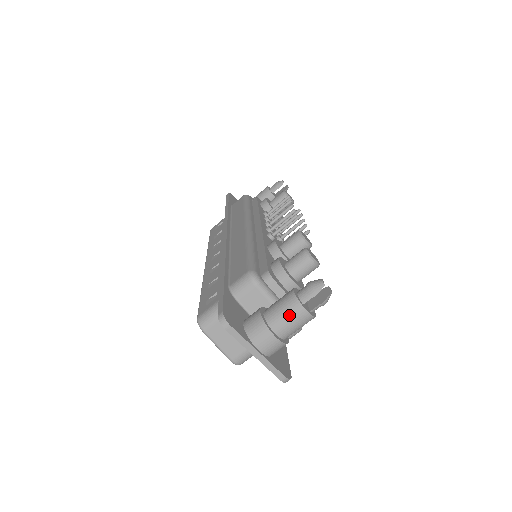
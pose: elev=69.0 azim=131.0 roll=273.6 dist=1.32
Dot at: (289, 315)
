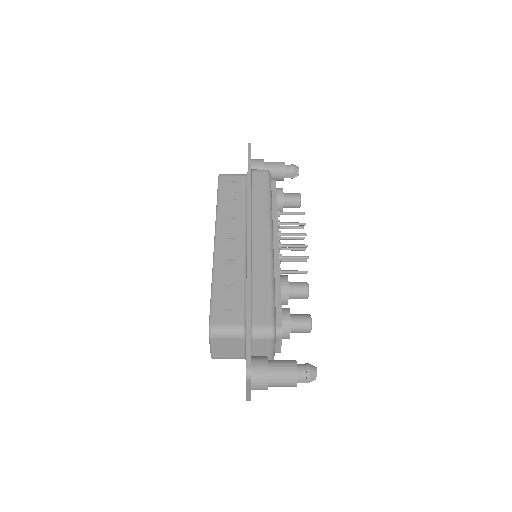
Dot at: (285, 382)
